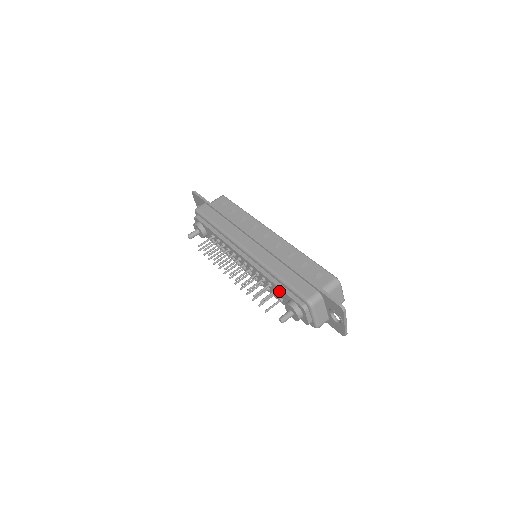
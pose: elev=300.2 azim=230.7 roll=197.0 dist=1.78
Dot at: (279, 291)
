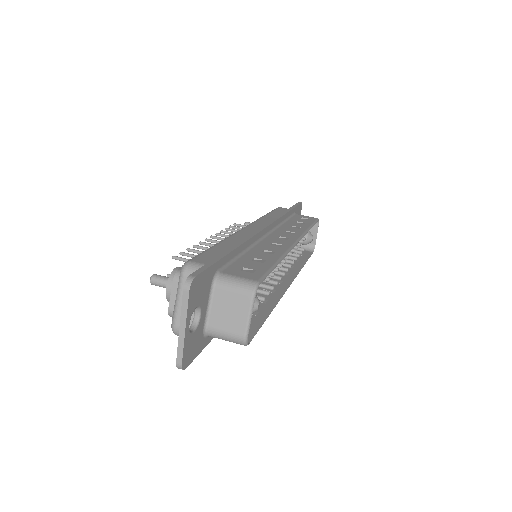
Dot at: occluded
